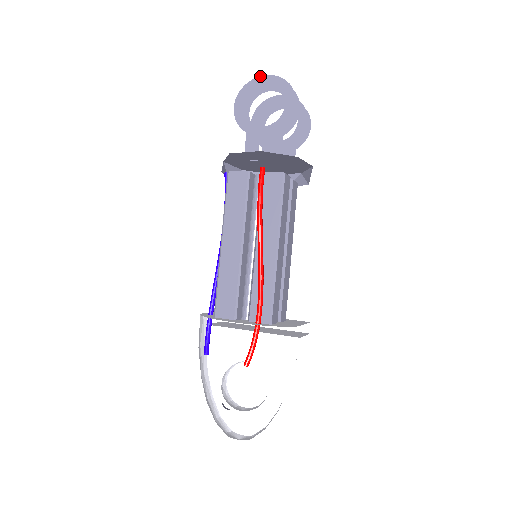
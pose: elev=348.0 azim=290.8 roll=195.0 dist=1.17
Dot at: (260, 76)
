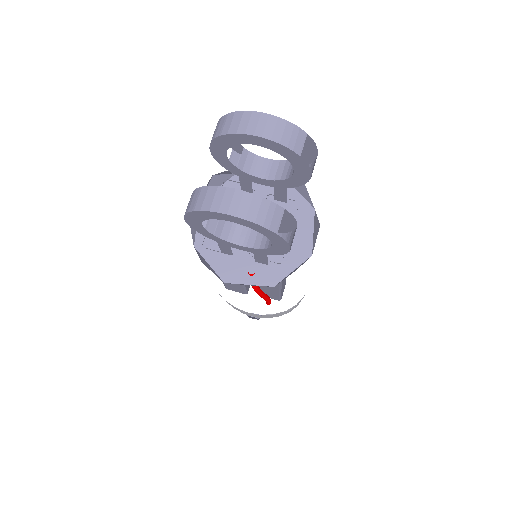
Dot at: (218, 213)
